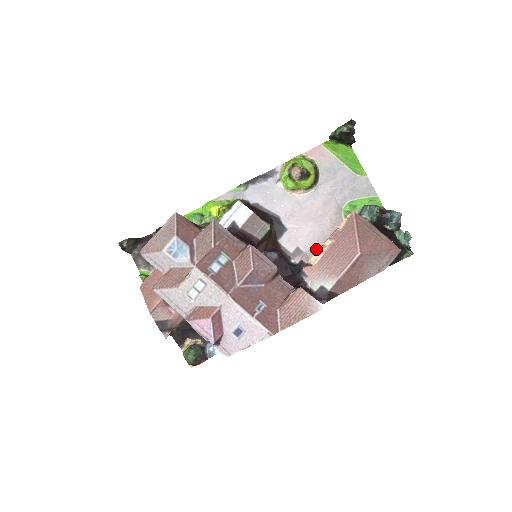
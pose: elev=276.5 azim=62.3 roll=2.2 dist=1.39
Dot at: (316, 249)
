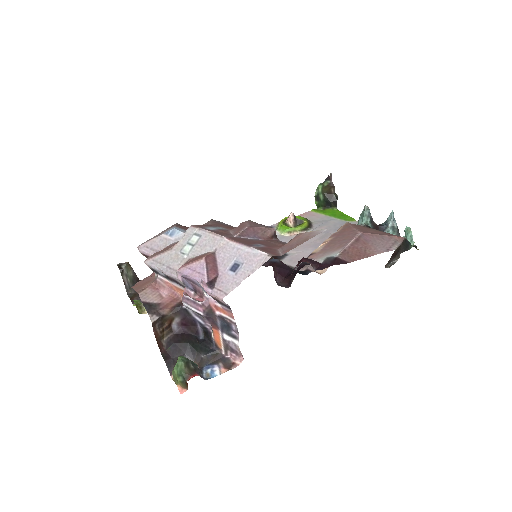
Dot at: occluded
